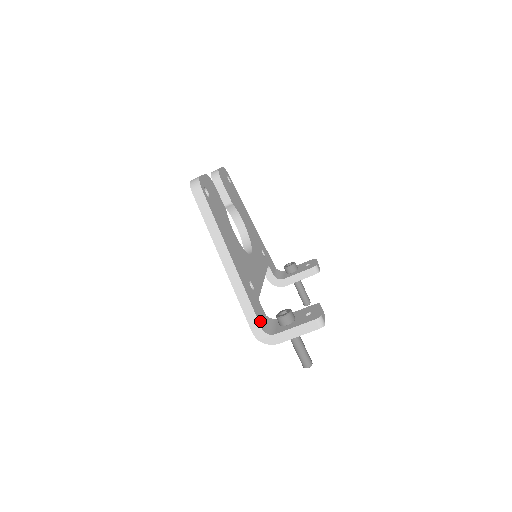
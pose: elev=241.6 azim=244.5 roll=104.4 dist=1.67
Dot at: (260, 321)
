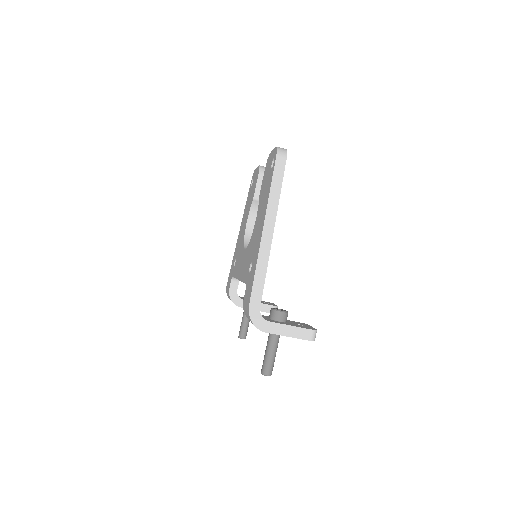
Dot at: occluded
